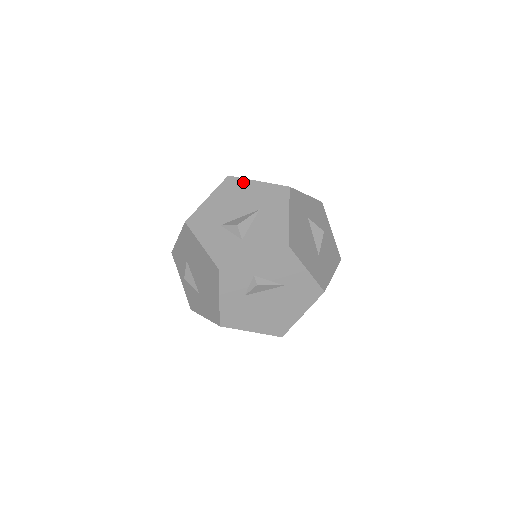
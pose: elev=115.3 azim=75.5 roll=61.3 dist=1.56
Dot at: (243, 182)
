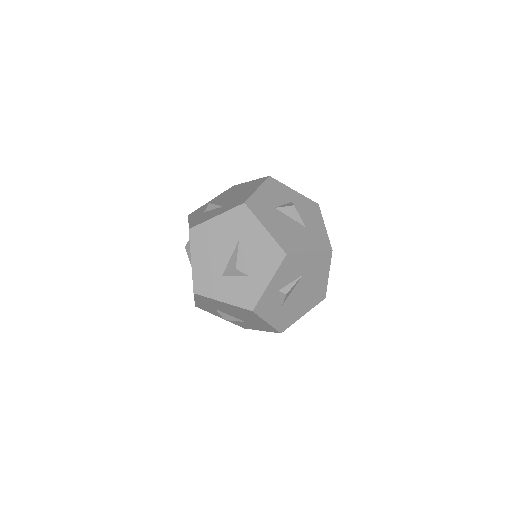
Dot at: (205, 226)
